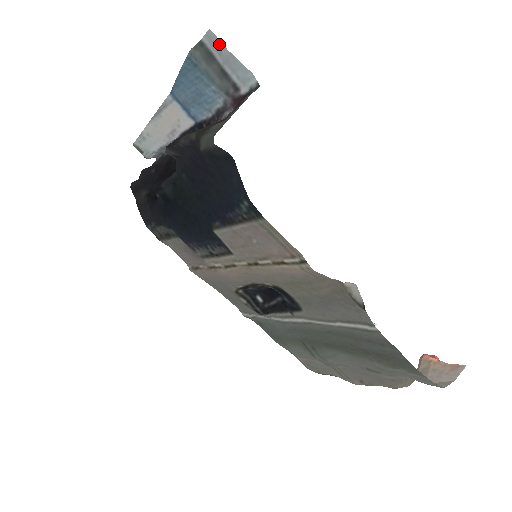
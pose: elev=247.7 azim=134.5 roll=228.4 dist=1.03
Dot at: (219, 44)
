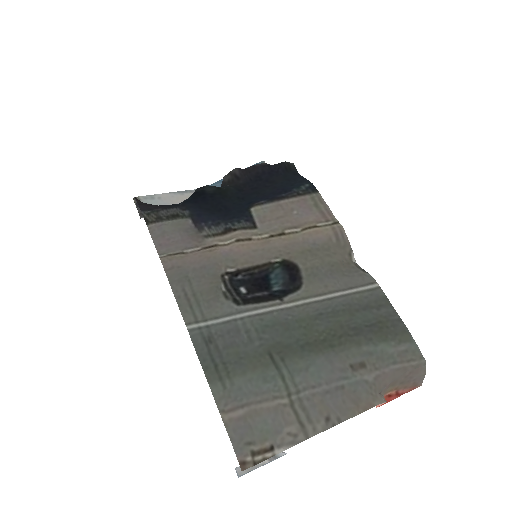
Dot at: occluded
